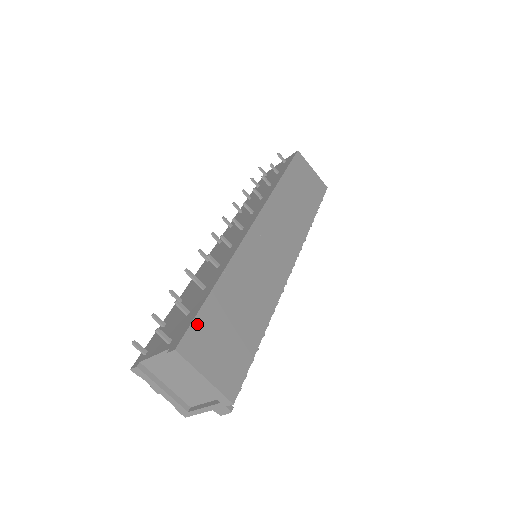
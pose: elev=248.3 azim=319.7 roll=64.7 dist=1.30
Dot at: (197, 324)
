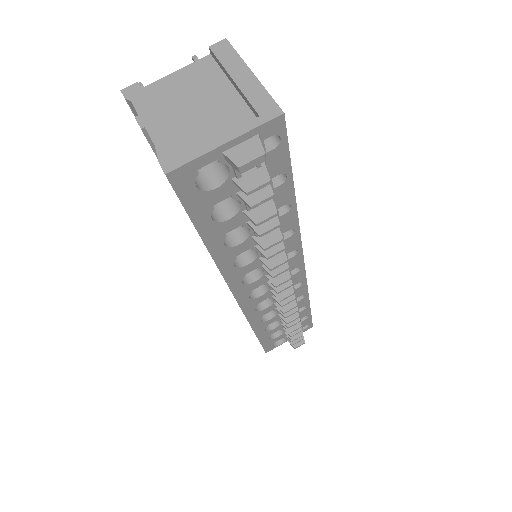
Dot at: occluded
